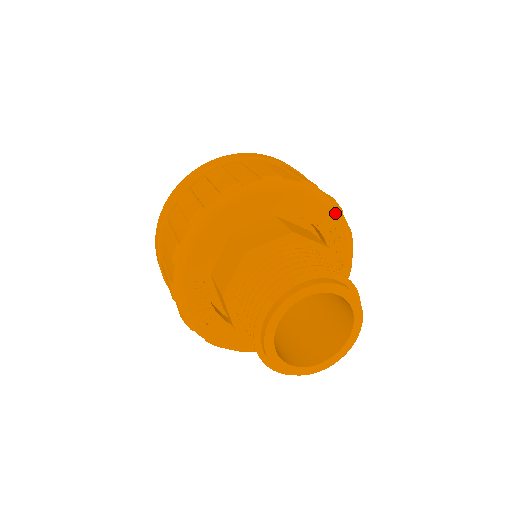
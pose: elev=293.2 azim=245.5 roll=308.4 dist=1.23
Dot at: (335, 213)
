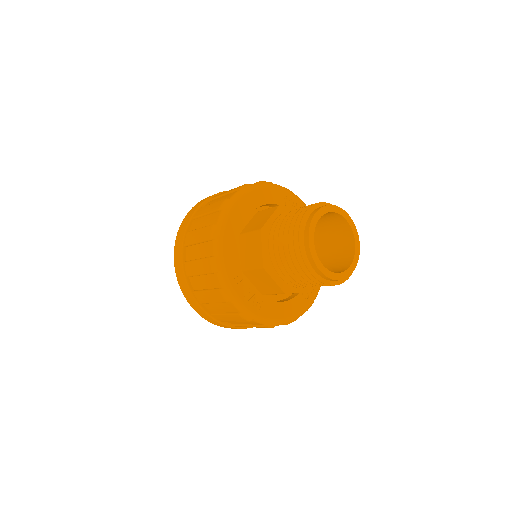
Dot at: (290, 193)
